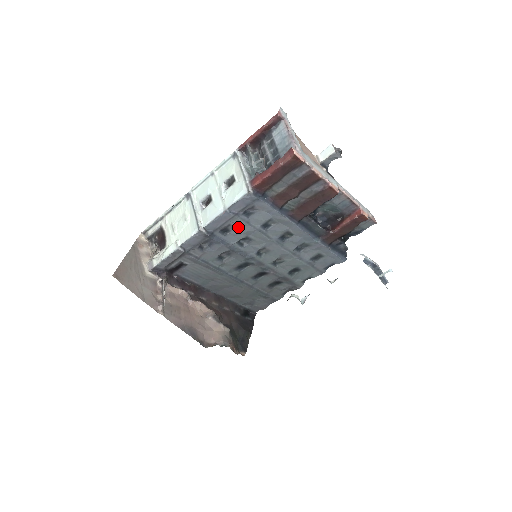
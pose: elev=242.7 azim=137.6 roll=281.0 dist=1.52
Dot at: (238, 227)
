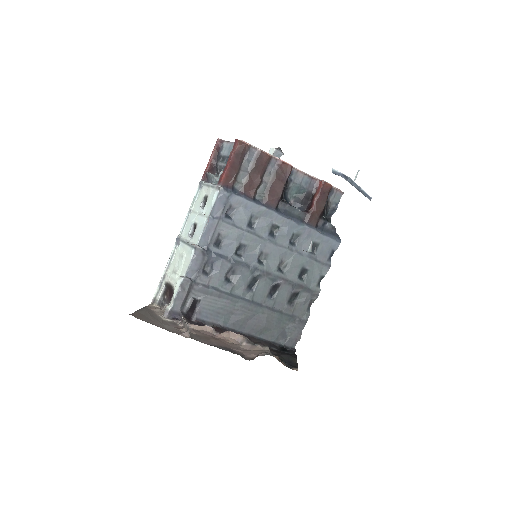
Dot at: (227, 234)
